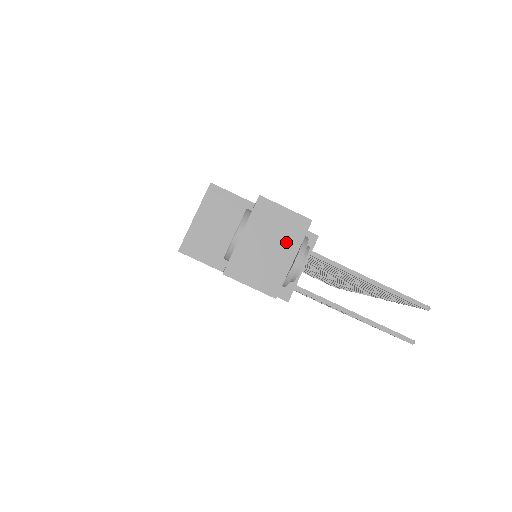
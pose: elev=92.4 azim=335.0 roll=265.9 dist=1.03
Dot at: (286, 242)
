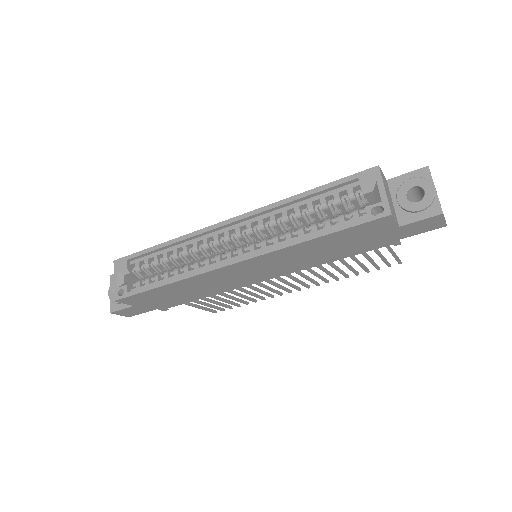
Dot at: occluded
